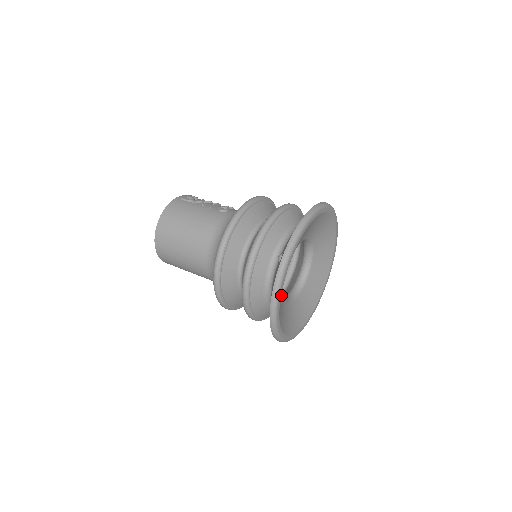
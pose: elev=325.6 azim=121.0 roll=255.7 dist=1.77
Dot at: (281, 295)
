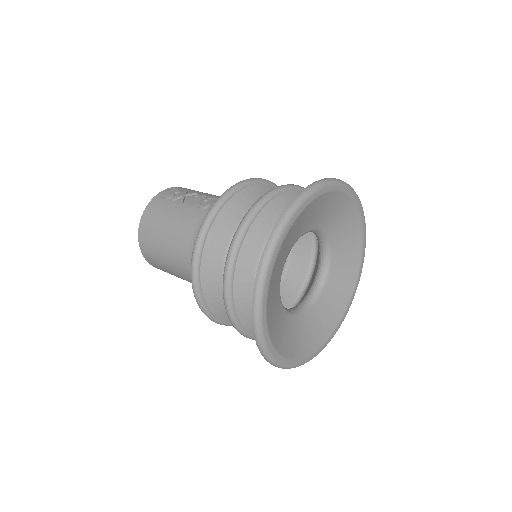
Dot at: (273, 323)
